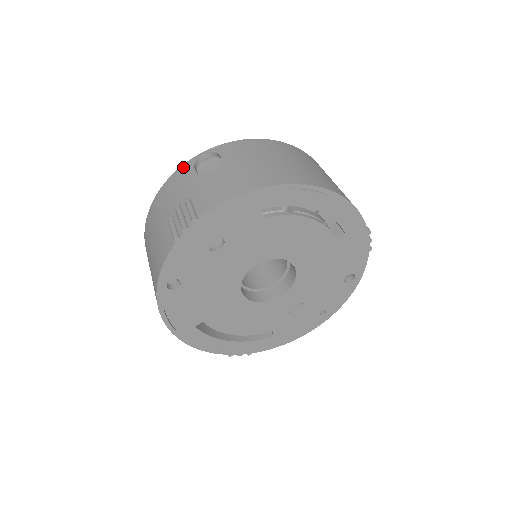
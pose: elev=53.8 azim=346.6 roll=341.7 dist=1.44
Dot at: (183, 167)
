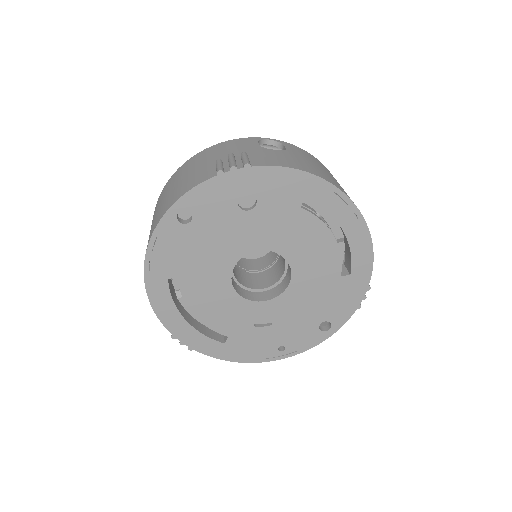
Dot at: (247, 138)
